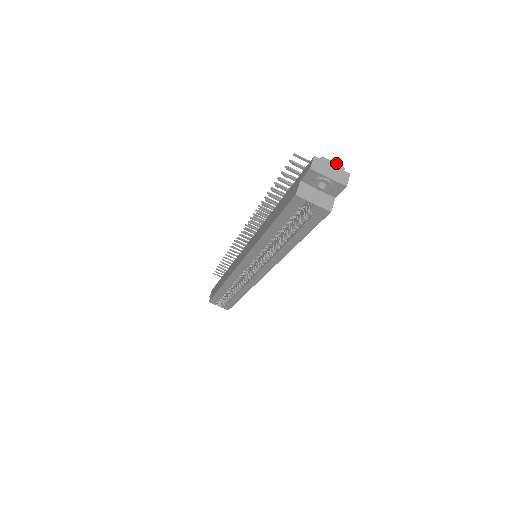
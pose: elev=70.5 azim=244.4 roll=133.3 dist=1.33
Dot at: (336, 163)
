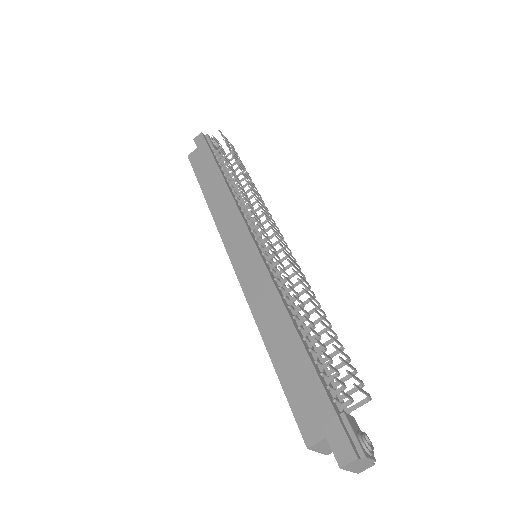
Dot at: (373, 460)
